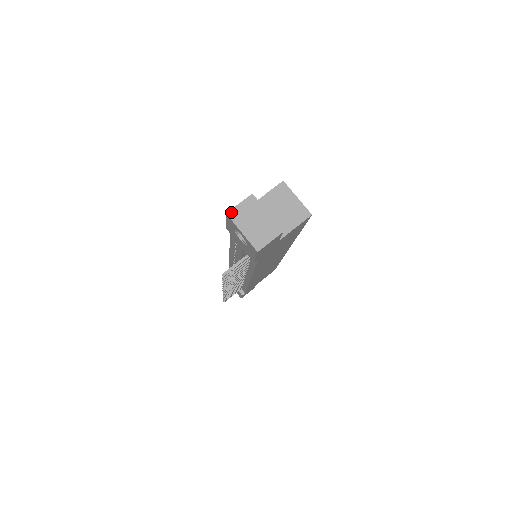
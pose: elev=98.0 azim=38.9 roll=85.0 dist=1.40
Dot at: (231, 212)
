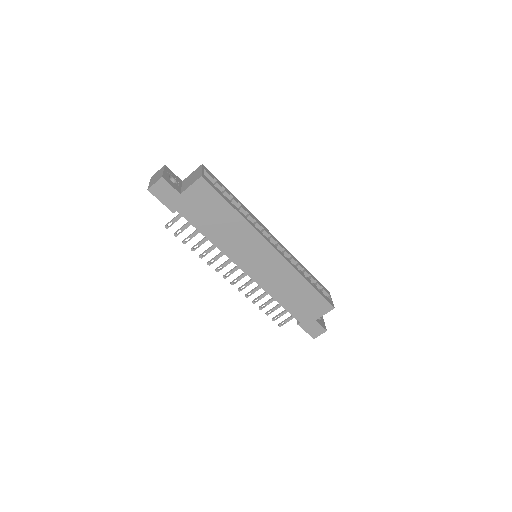
Dot at: (153, 176)
